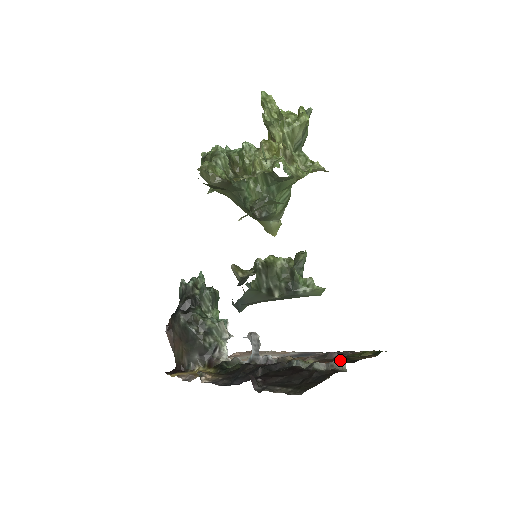
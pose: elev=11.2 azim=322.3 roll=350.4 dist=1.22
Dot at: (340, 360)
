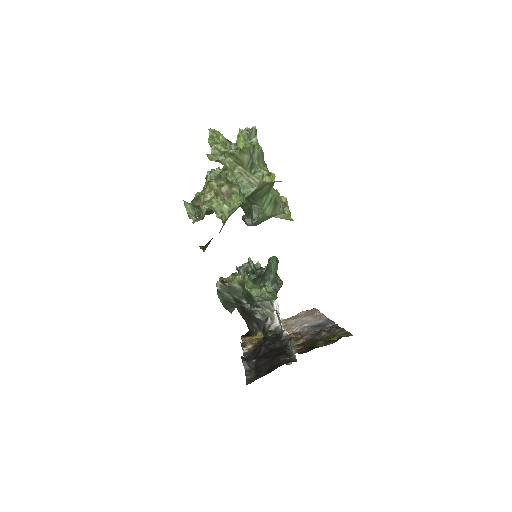
Dot at: (307, 346)
